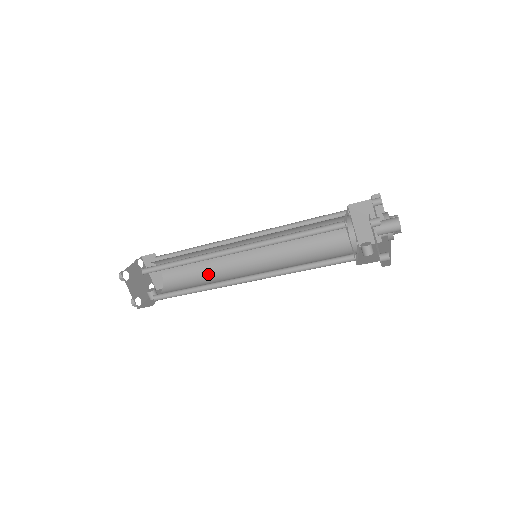
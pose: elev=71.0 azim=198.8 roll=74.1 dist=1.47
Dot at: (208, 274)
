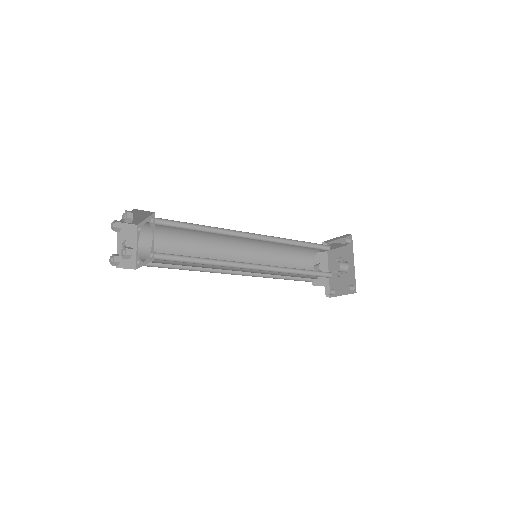
Dot at: (196, 240)
